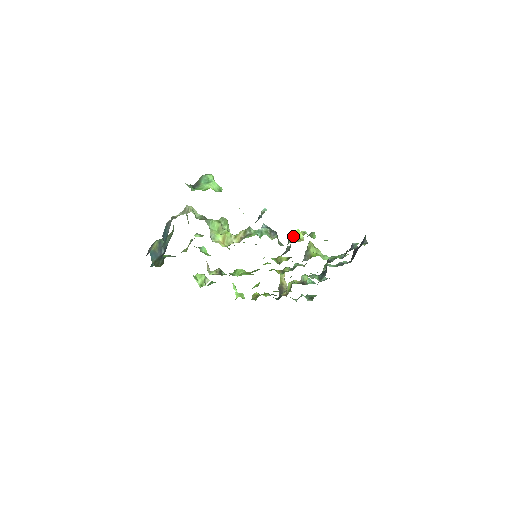
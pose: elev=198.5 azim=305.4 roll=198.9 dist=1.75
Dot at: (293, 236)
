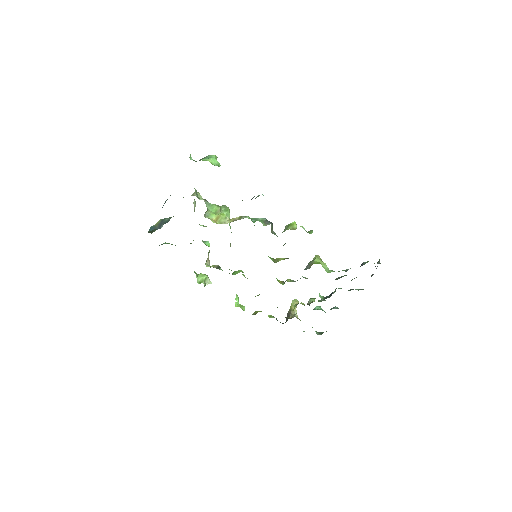
Dot at: (287, 227)
